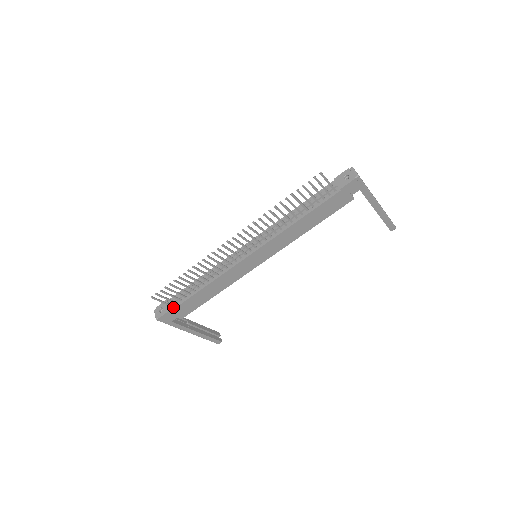
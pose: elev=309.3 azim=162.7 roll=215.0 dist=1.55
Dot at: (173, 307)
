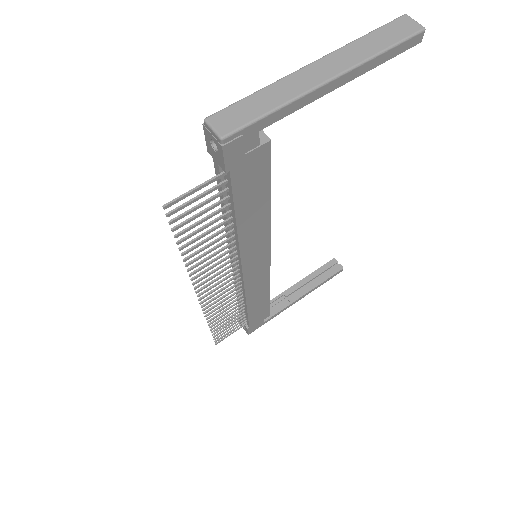
Dot at: (247, 324)
